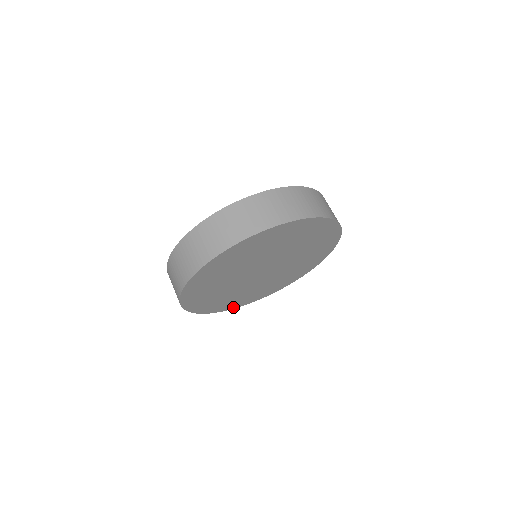
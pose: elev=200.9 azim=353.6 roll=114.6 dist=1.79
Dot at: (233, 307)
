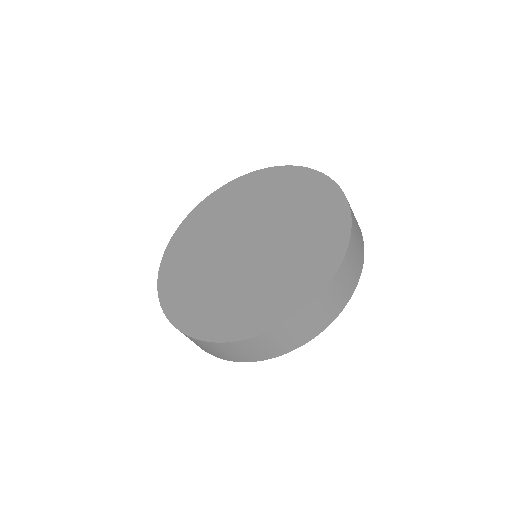
Dot at: occluded
